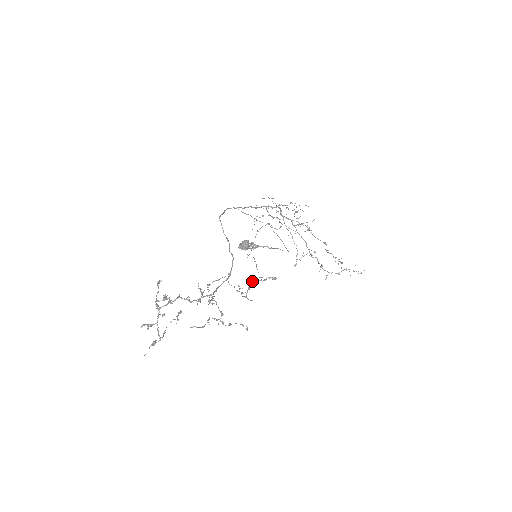
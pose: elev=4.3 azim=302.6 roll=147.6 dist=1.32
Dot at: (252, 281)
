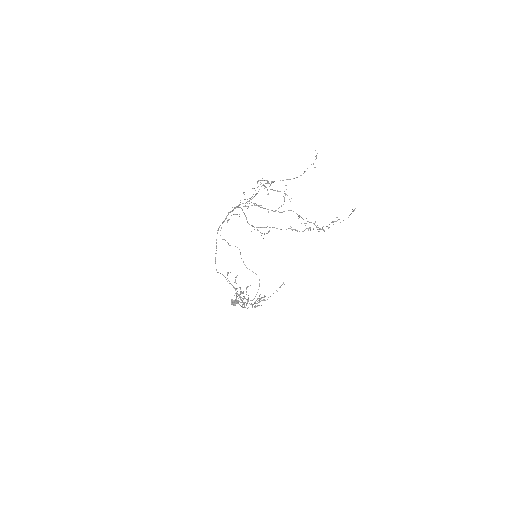
Dot at: (254, 302)
